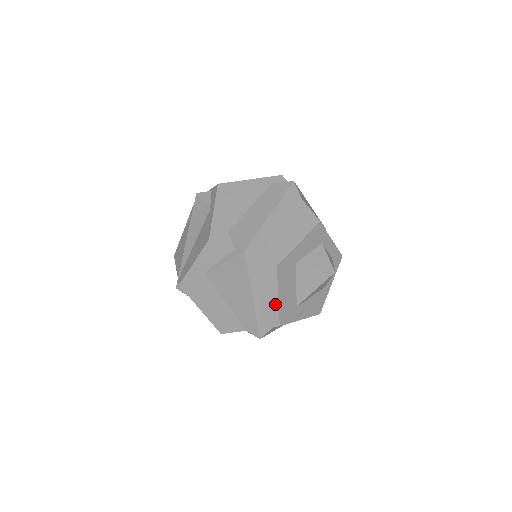
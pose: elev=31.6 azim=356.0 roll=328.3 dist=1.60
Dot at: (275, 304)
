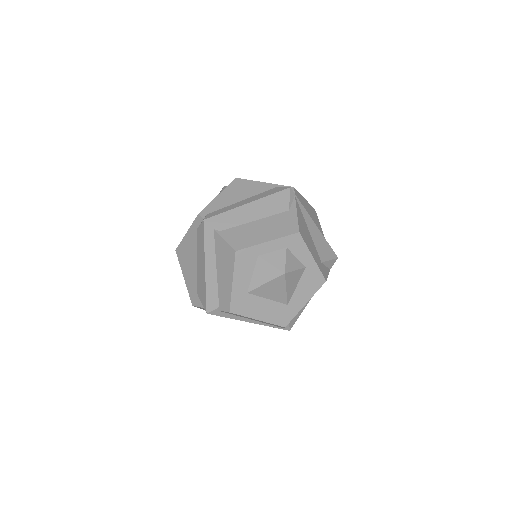
Dot at: occluded
